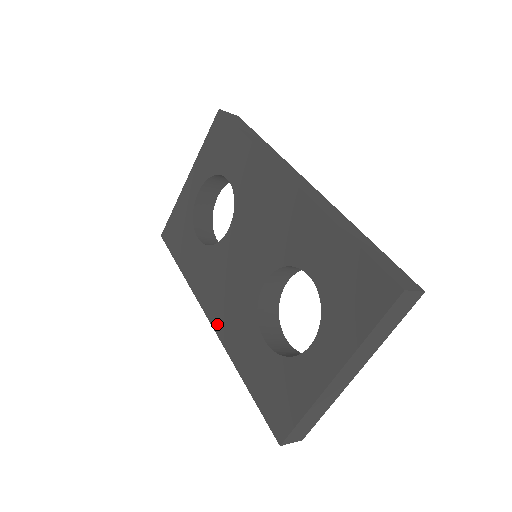
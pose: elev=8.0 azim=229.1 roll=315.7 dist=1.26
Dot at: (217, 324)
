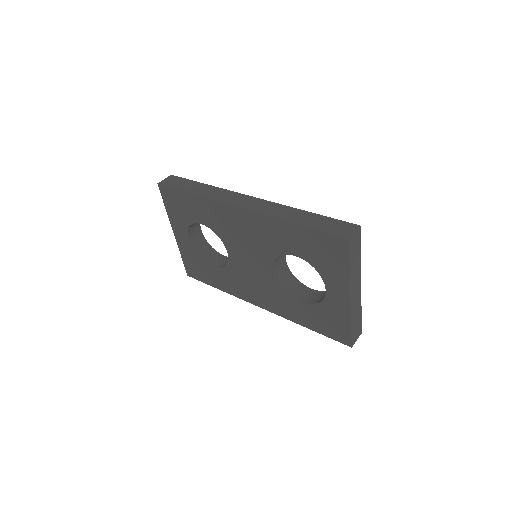
Dot at: (266, 307)
